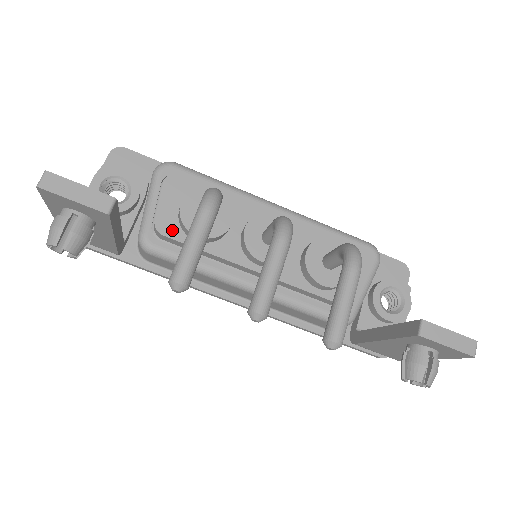
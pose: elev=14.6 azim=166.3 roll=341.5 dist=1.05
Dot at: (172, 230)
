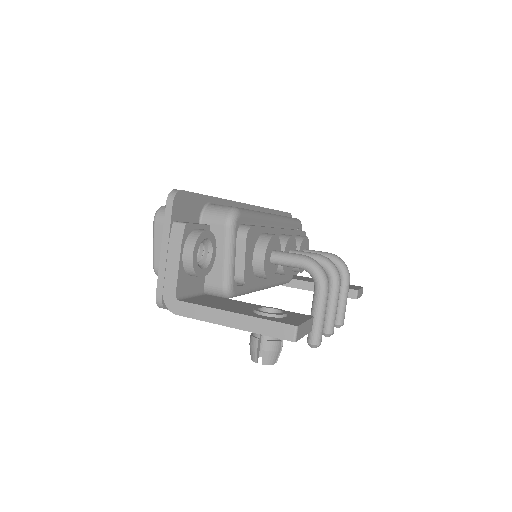
Dot at: (250, 278)
